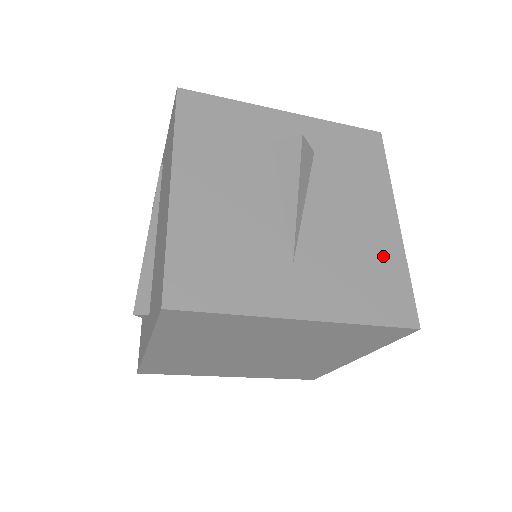
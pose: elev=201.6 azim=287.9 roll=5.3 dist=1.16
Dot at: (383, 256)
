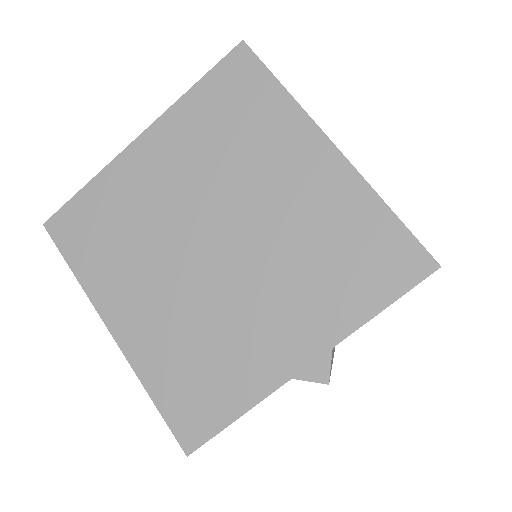
Dot at: occluded
